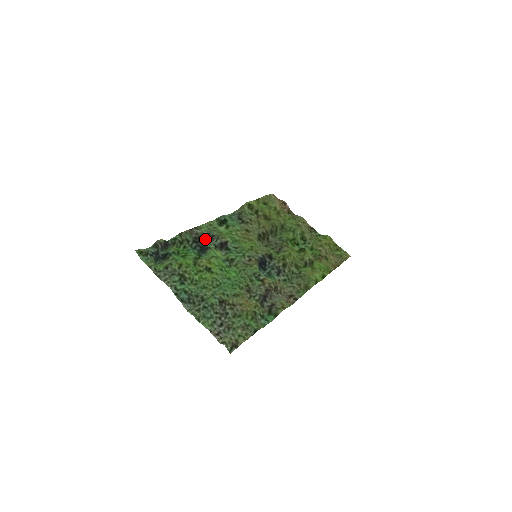
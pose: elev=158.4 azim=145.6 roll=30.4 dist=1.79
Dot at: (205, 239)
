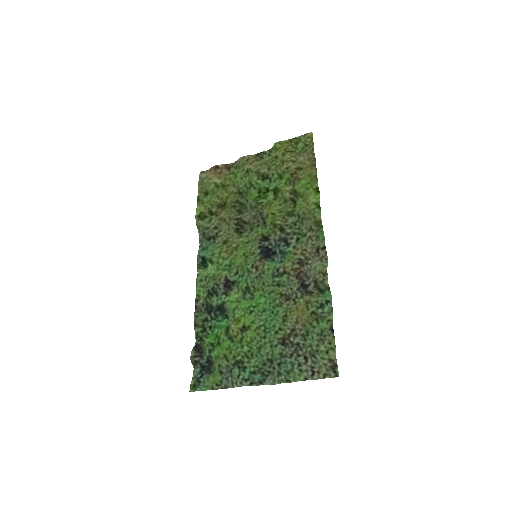
Dot at: (212, 299)
